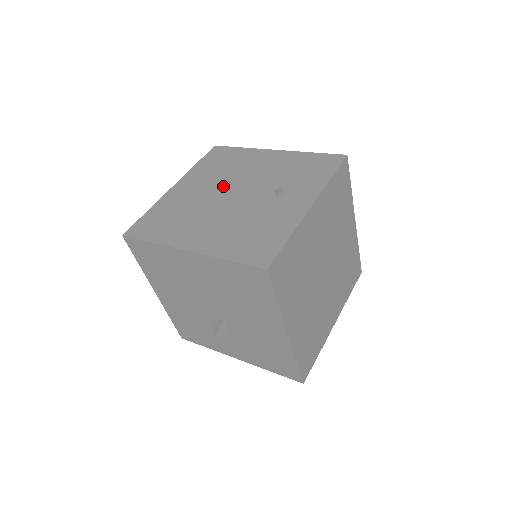
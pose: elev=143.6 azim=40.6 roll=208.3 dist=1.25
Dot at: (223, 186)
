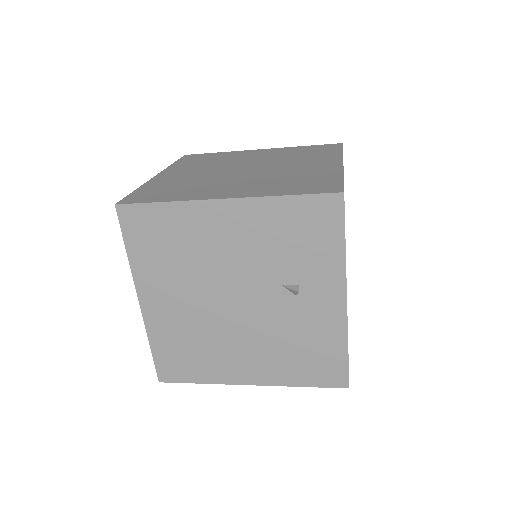
Dot at: (208, 290)
